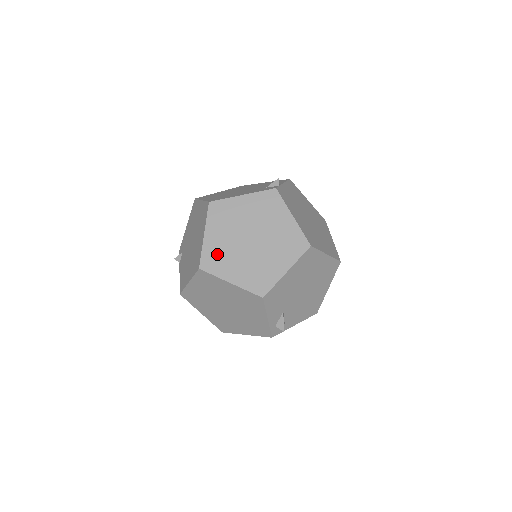
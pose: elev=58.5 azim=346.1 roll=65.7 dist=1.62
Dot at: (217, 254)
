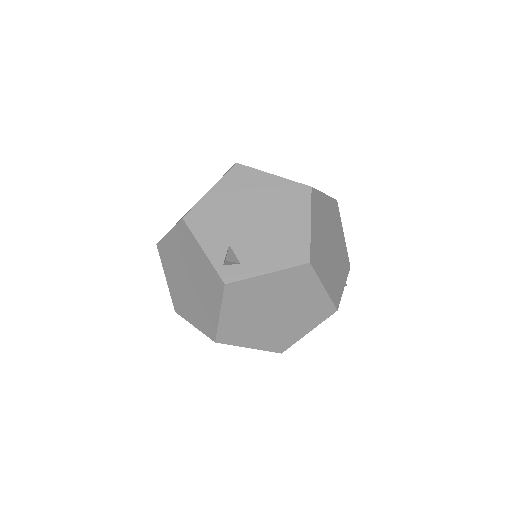
Dot at: occluded
